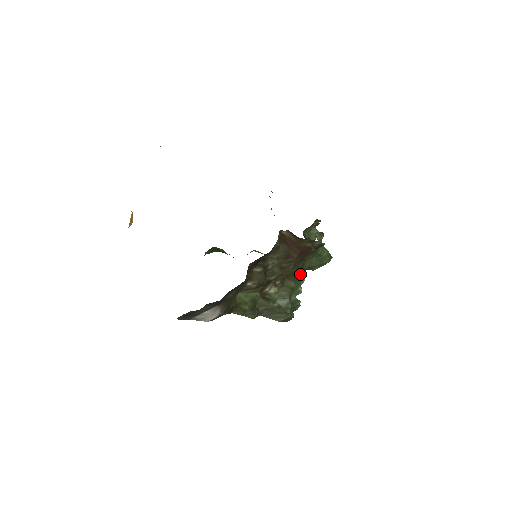
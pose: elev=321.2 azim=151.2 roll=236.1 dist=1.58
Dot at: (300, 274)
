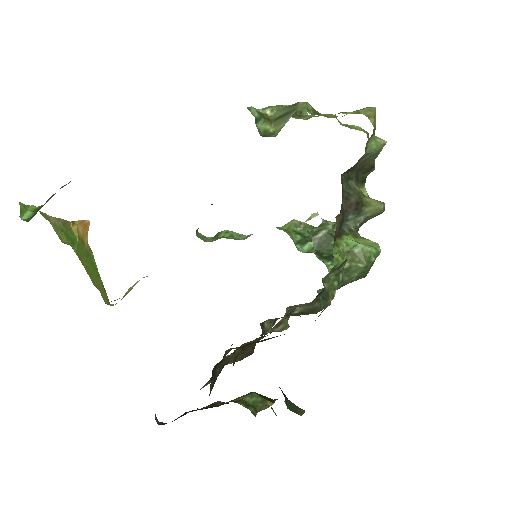
Dot at: (320, 293)
